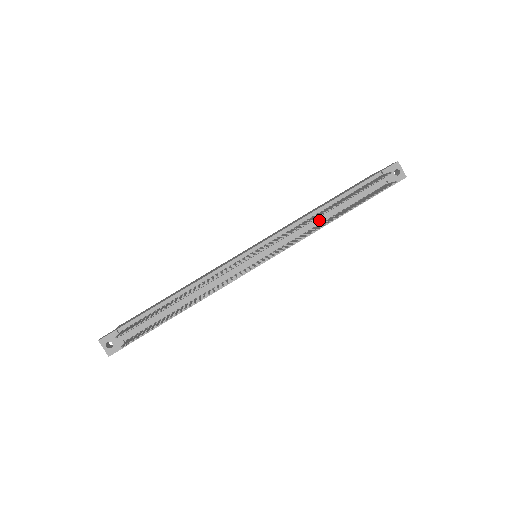
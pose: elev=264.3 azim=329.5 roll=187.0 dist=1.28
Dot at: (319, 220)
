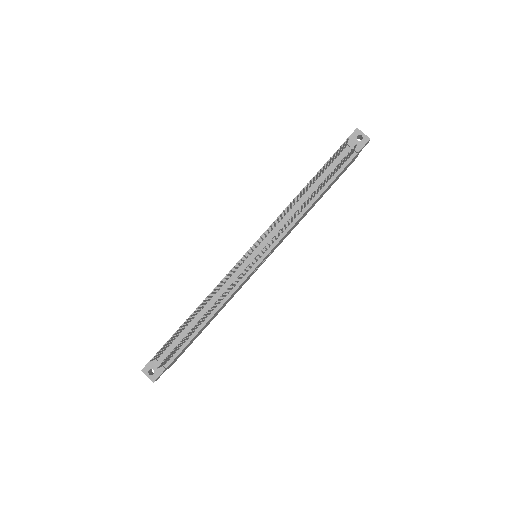
Dot at: occluded
